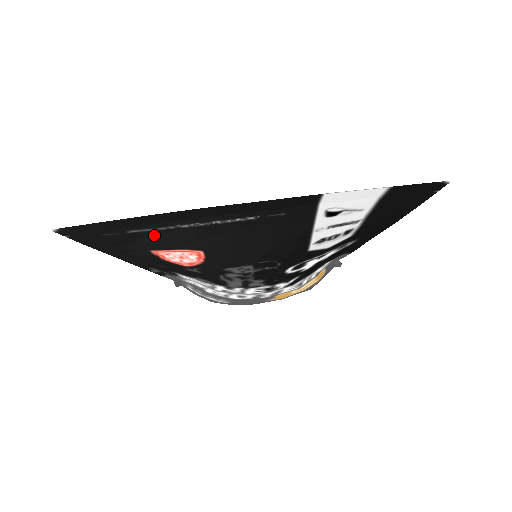
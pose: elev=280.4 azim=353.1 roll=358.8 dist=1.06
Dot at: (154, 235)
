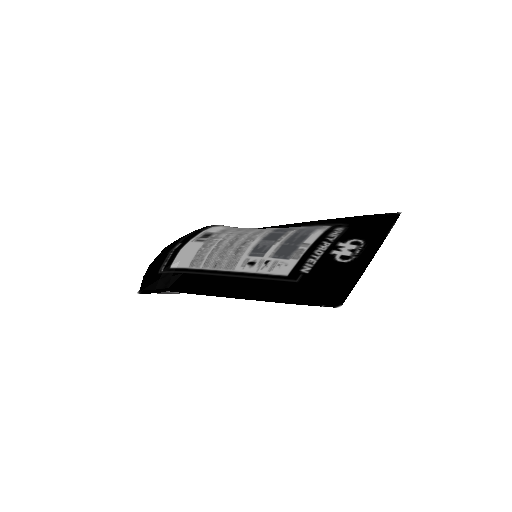
Dot at: occluded
